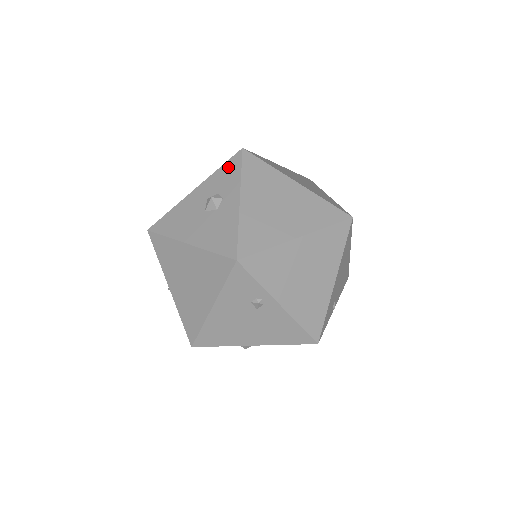
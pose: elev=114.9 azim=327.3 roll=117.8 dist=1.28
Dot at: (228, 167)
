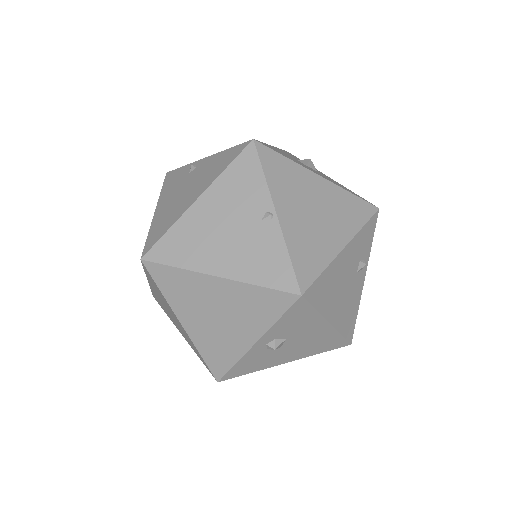
Dot at: (290, 154)
